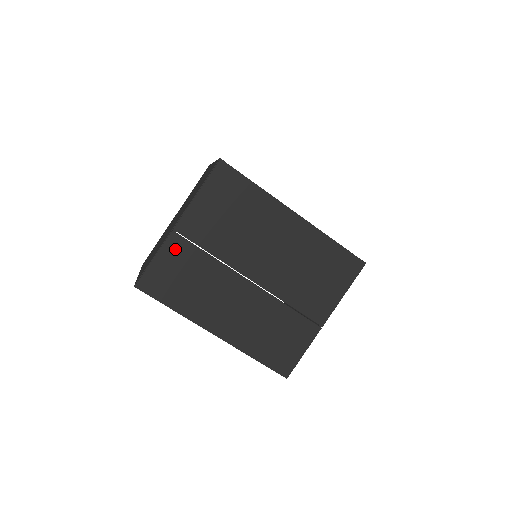
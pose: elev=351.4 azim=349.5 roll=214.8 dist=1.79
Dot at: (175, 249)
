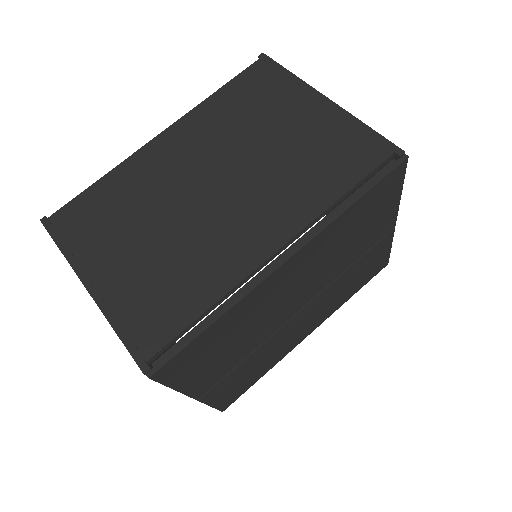
Dot at: (217, 392)
